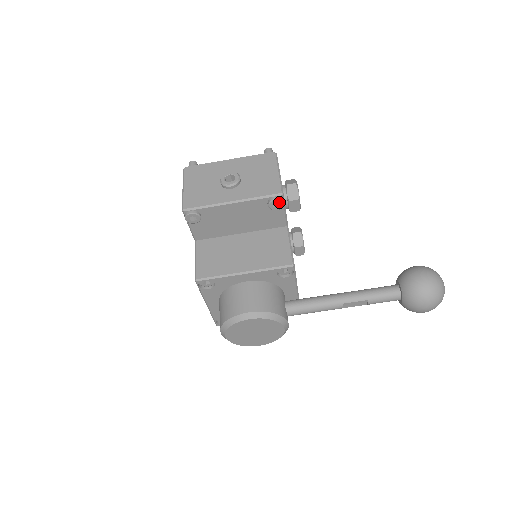
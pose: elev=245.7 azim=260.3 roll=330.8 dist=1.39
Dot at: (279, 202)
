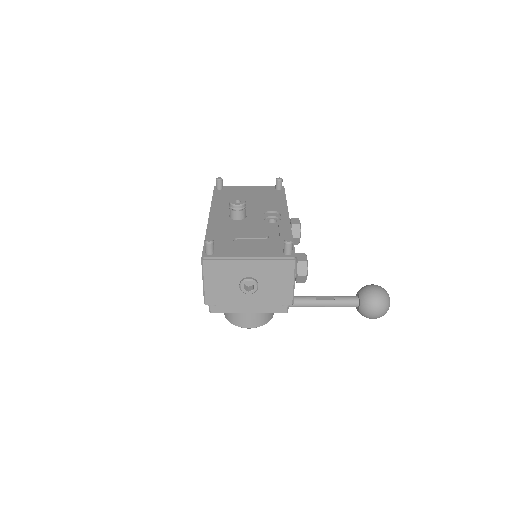
Dot at: occluded
